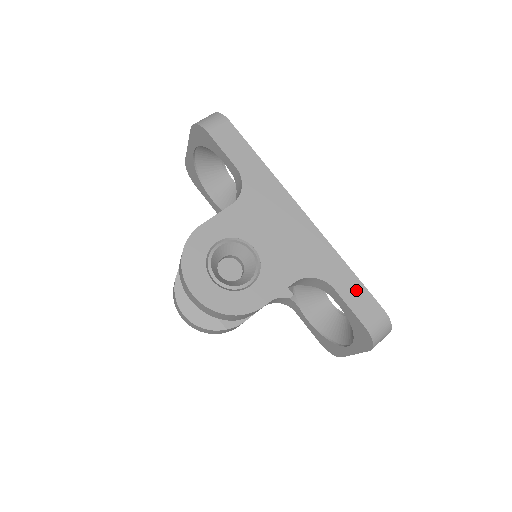
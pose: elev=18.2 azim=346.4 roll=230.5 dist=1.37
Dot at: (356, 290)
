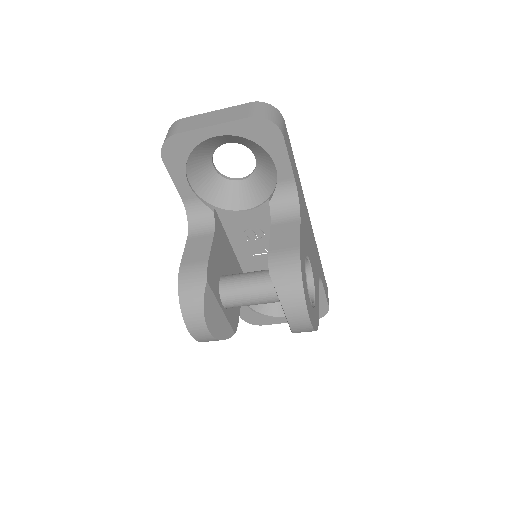
Dot at: (324, 279)
